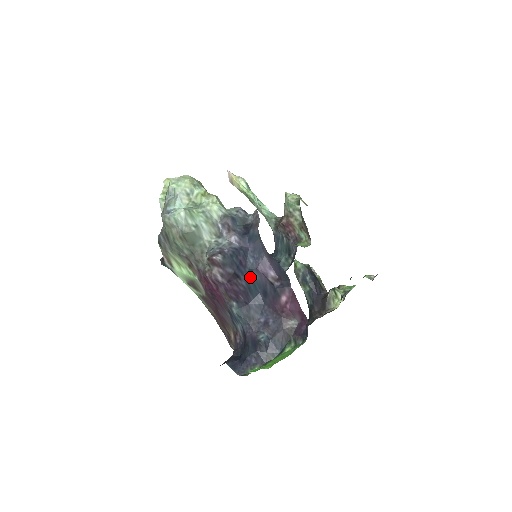
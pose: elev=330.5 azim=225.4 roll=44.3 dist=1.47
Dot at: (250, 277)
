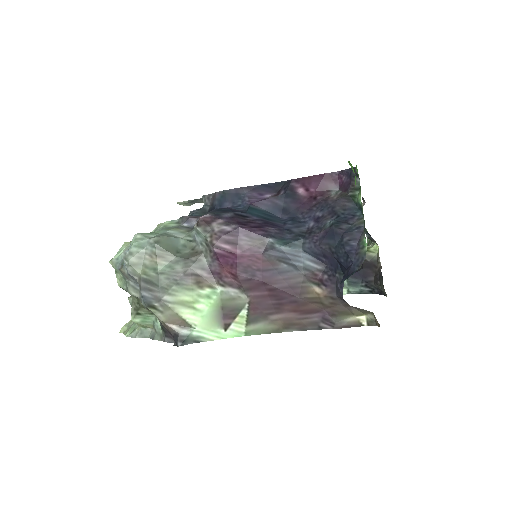
Dot at: (254, 212)
